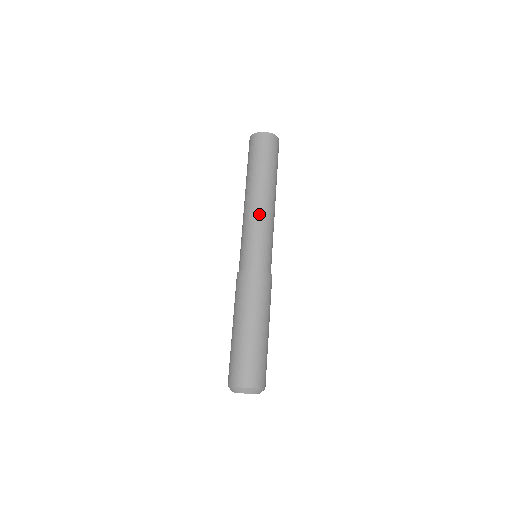
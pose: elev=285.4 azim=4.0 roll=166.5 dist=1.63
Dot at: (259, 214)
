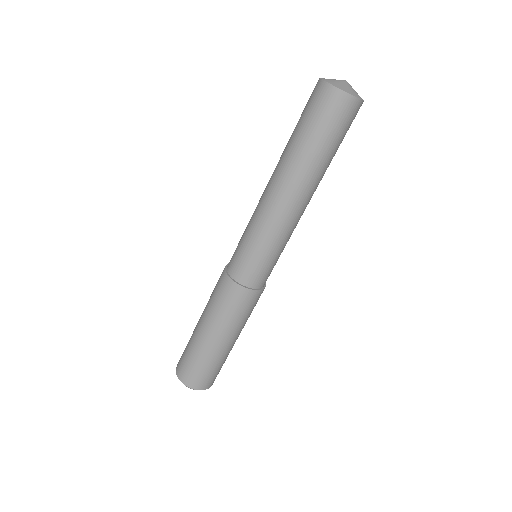
Dot at: (294, 224)
